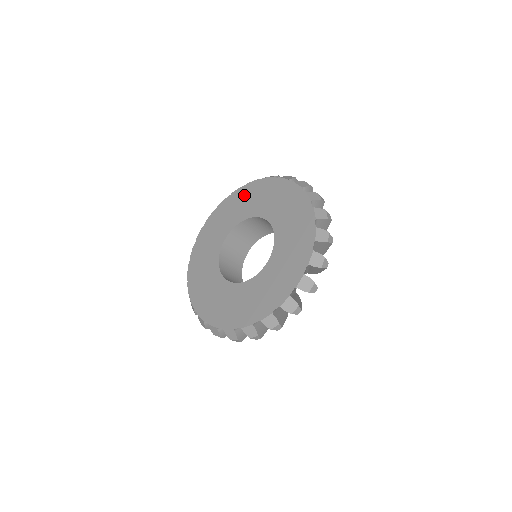
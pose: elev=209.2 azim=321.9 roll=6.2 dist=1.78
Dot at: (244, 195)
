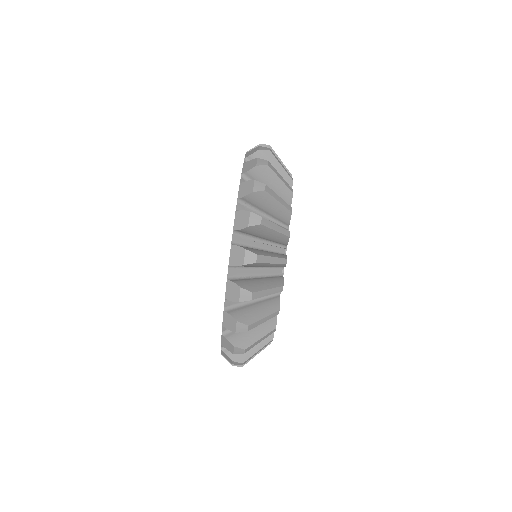
Dot at: occluded
